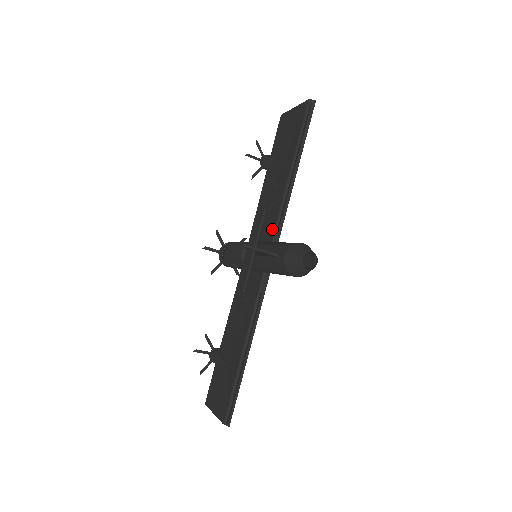
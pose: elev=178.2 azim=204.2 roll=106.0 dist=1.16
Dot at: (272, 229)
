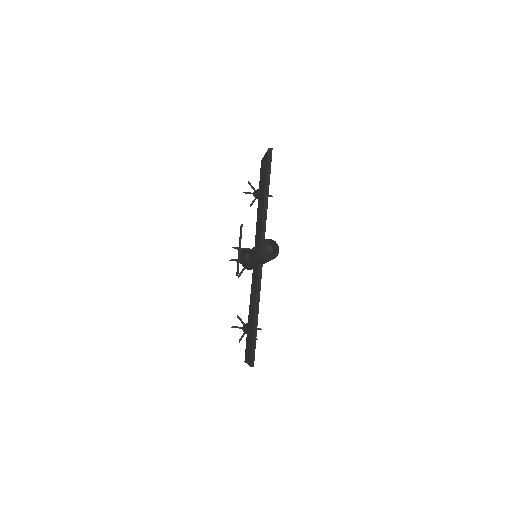
Dot at: (260, 236)
